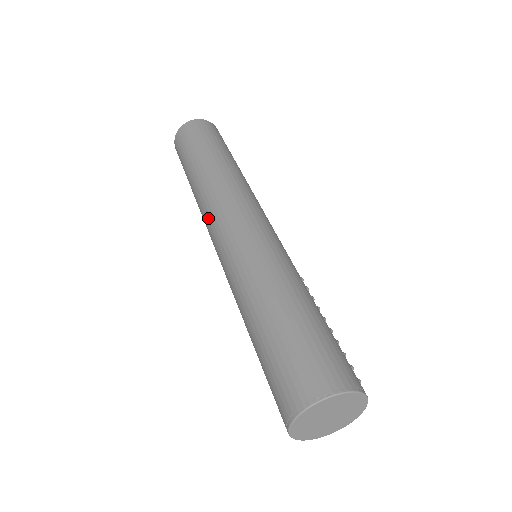
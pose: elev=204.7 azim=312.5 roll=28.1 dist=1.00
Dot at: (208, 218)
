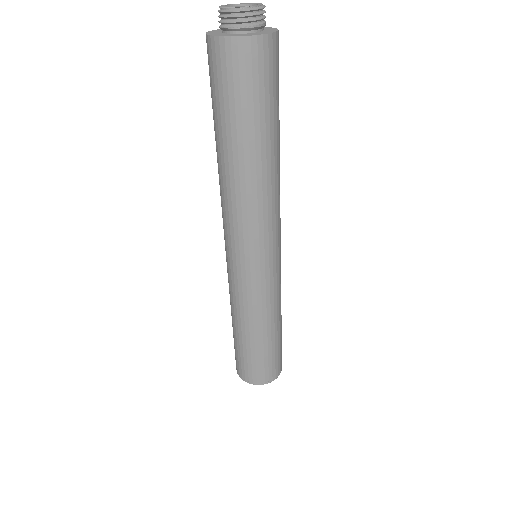
Dot at: (230, 228)
